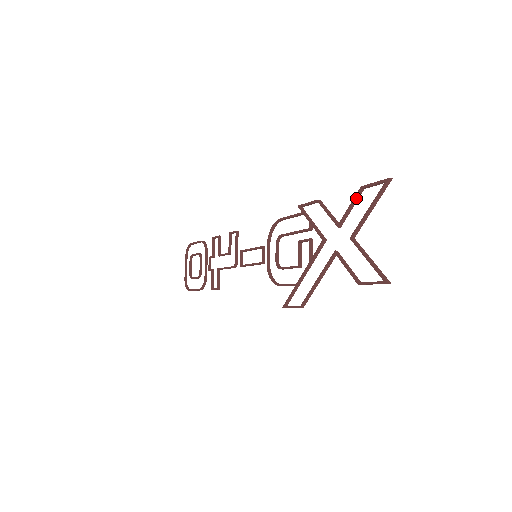
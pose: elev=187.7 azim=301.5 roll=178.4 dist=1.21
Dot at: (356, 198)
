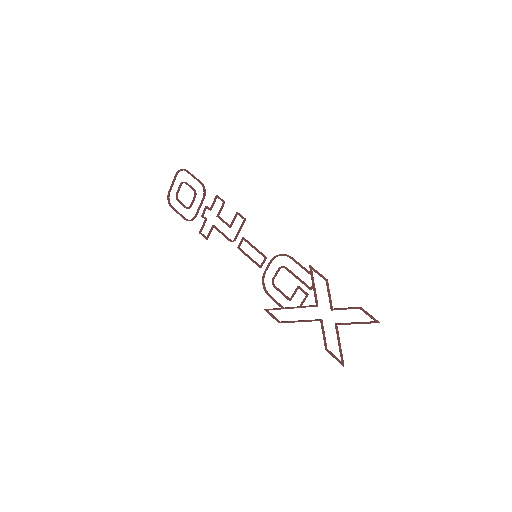
Dot at: occluded
